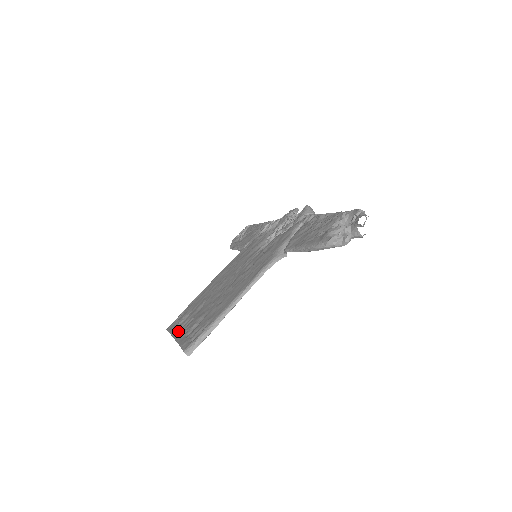
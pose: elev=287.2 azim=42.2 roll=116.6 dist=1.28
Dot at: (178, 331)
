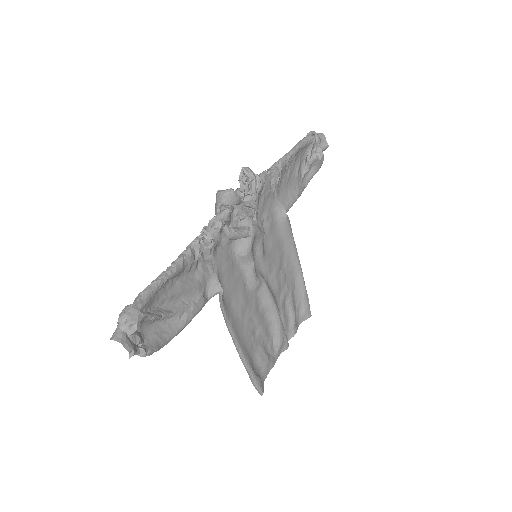
Dot at: occluded
